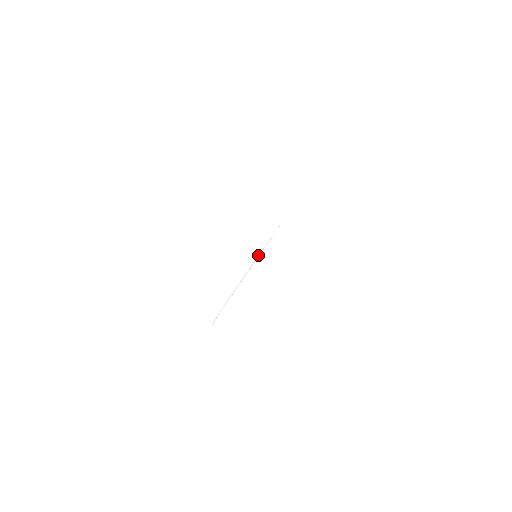
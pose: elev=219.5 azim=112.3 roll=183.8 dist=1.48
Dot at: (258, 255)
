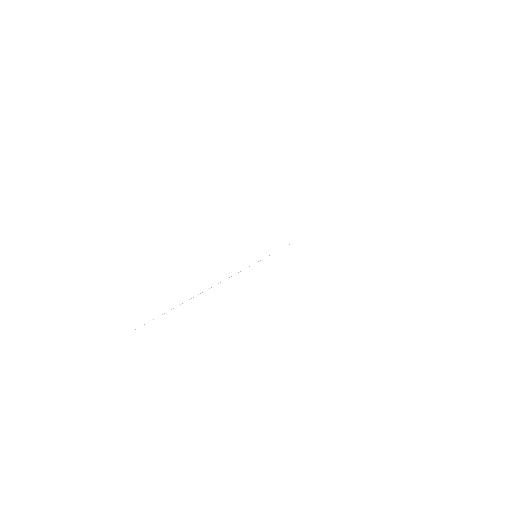
Dot at: occluded
